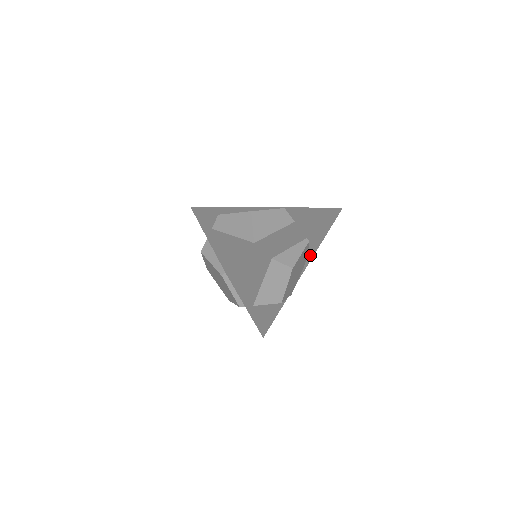
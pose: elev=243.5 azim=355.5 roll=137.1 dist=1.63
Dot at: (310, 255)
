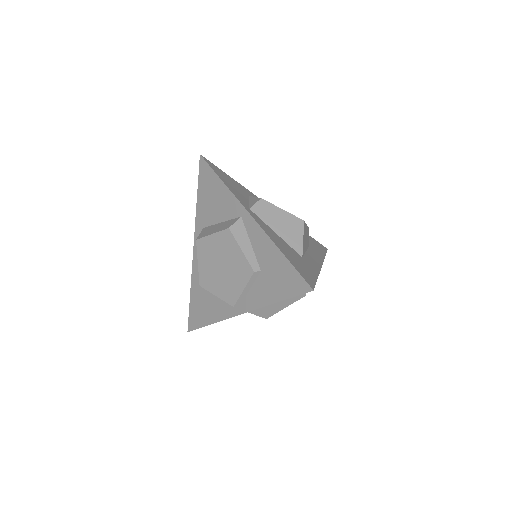
Dot at: occluded
